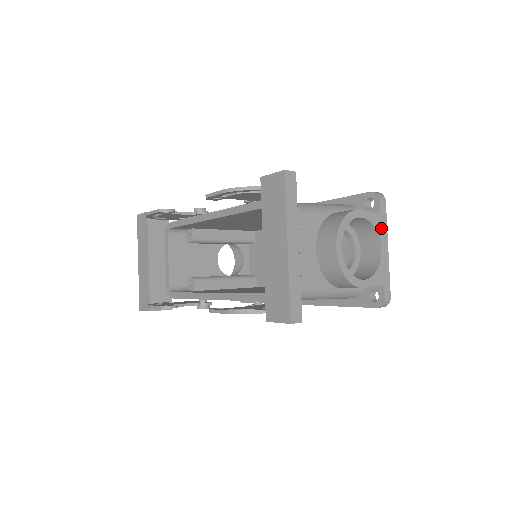
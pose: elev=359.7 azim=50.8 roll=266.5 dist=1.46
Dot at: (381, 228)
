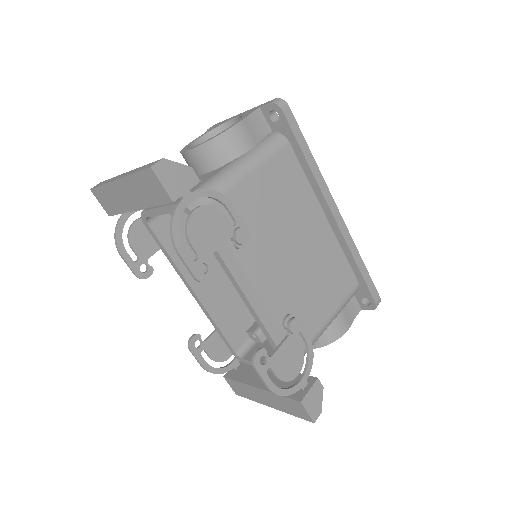
Dot at: occluded
